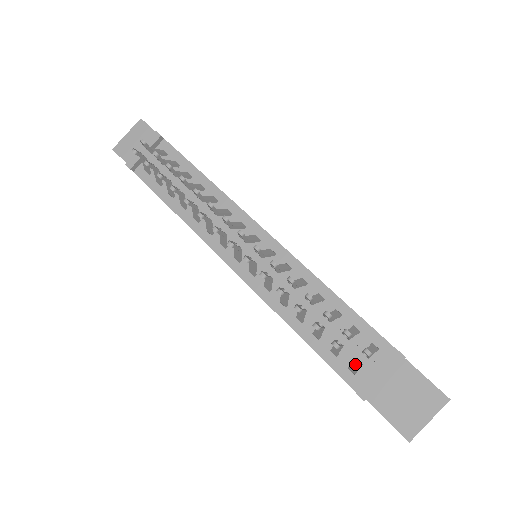
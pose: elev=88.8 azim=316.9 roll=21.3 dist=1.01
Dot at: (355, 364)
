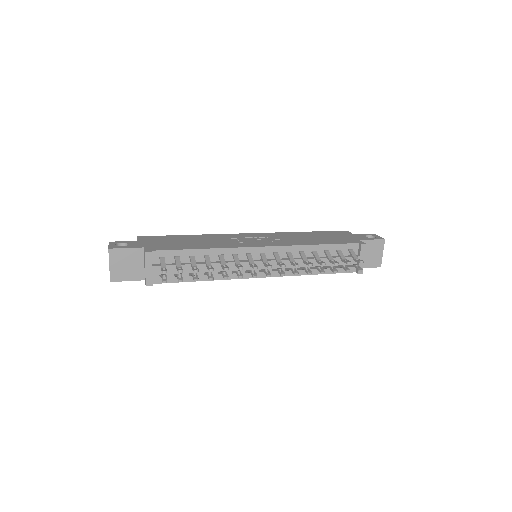
Dot at: (361, 271)
